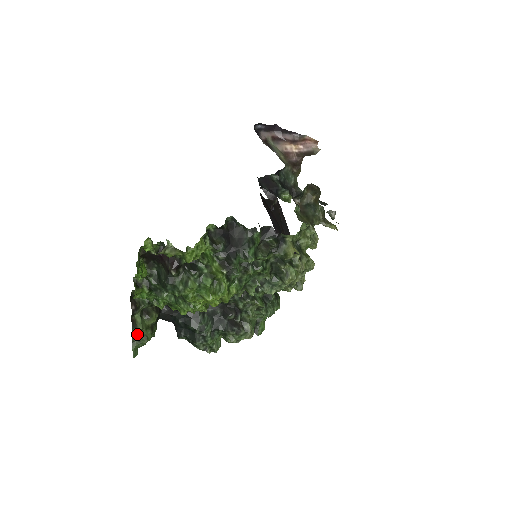
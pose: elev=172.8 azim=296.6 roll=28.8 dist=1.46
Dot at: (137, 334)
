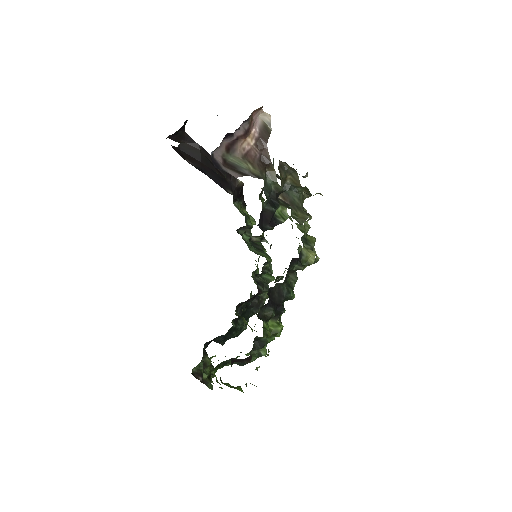
Dot at: (209, 382)
